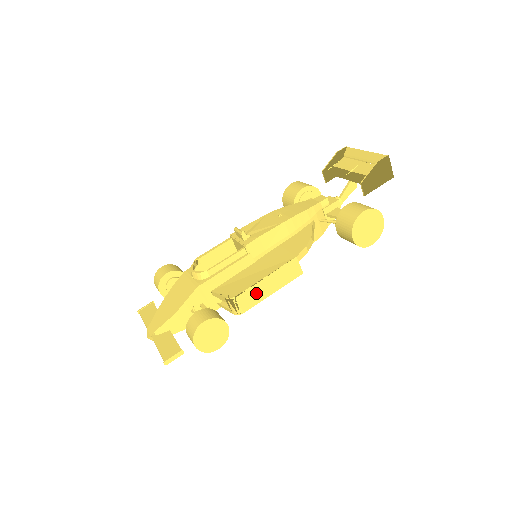
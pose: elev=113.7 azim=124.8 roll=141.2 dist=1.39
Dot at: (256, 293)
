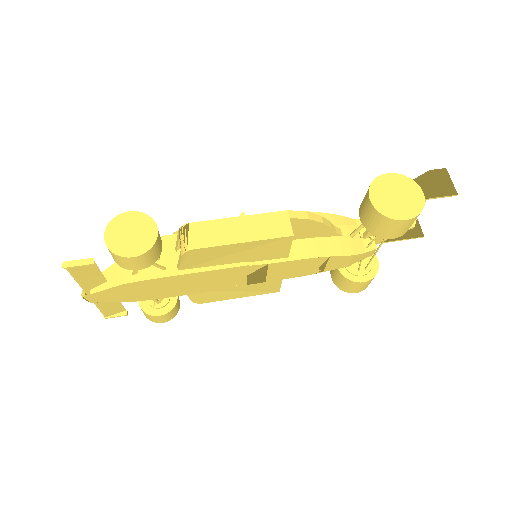
Dot at: (218, 232)
